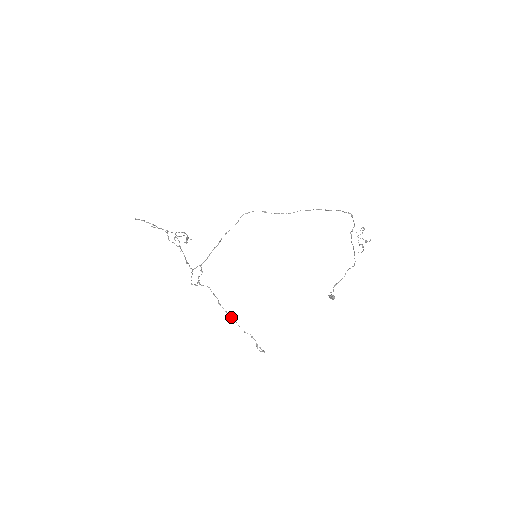
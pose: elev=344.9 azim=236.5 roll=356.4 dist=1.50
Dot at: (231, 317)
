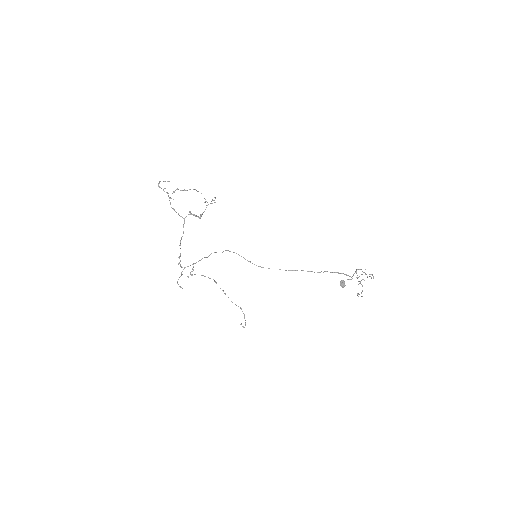
Dot at: (224, 293)
